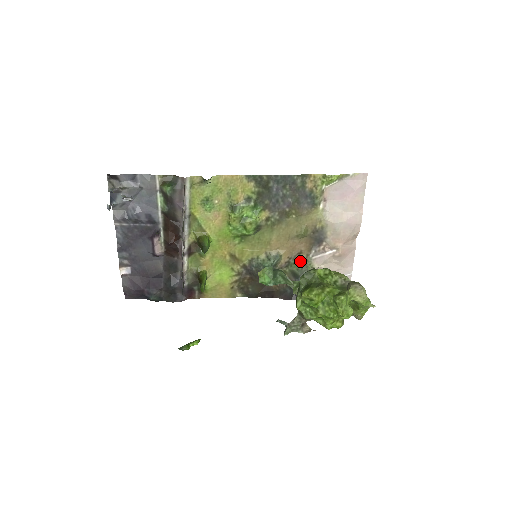
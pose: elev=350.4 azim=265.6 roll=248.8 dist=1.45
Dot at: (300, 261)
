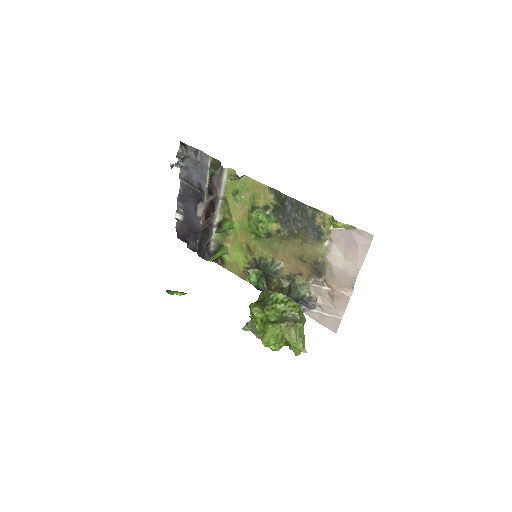
Dot at: (298, 281)
